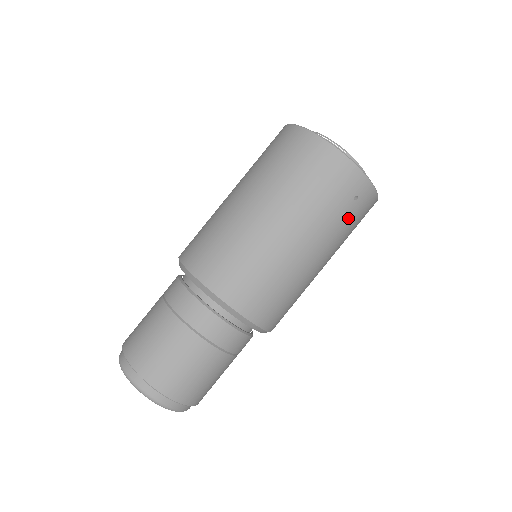
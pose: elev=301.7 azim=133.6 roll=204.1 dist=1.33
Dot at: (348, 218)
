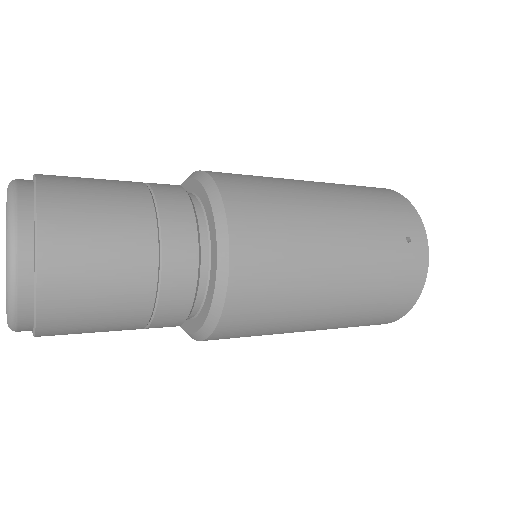
Dot at: (392, 252)
